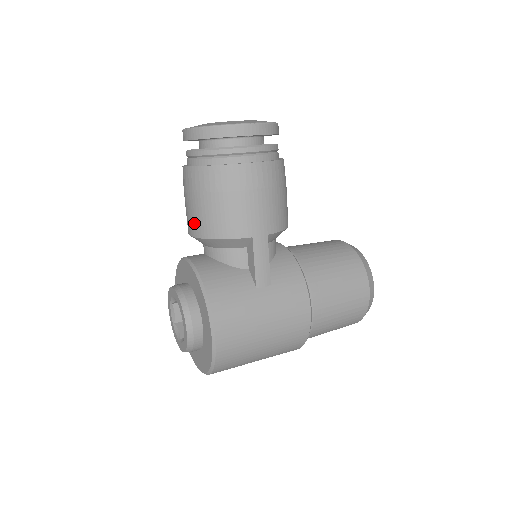
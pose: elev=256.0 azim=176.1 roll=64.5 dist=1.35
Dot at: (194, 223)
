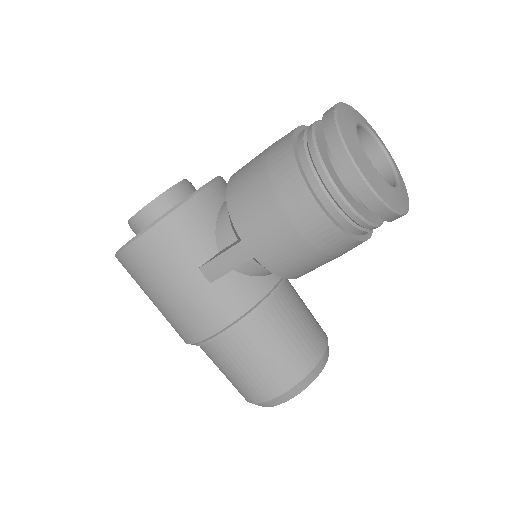
Dot at: (241, 169)
